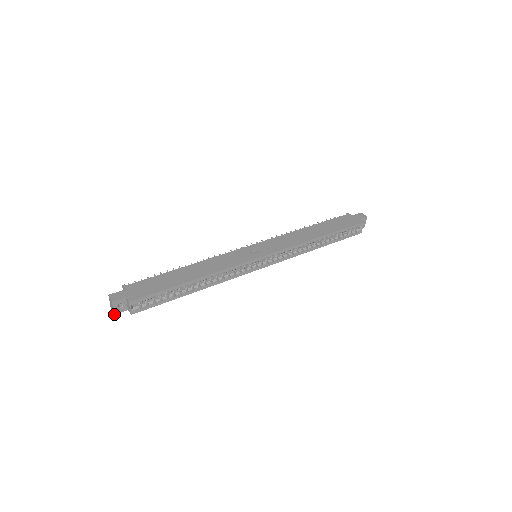
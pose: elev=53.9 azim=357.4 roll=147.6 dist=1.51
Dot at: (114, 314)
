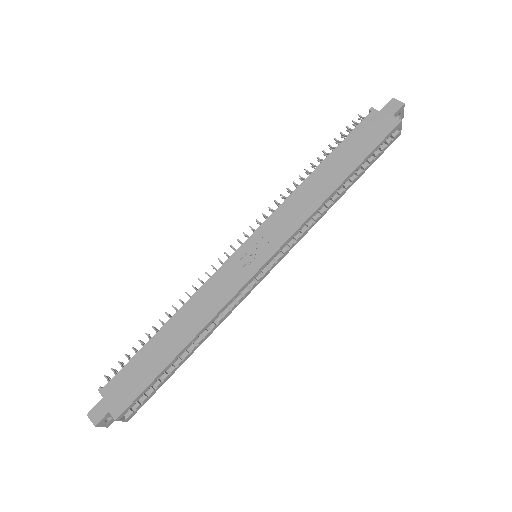
Dot at: (107, 427)
